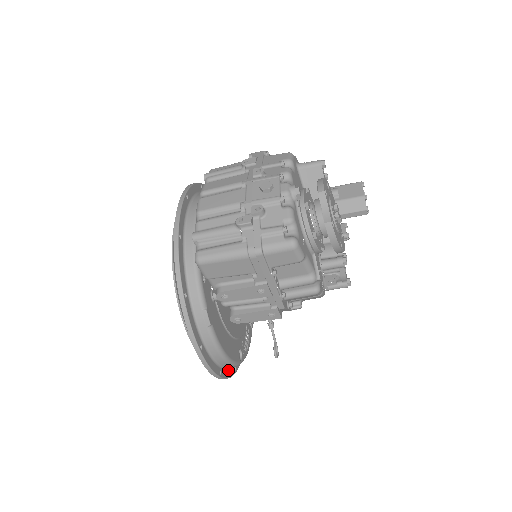
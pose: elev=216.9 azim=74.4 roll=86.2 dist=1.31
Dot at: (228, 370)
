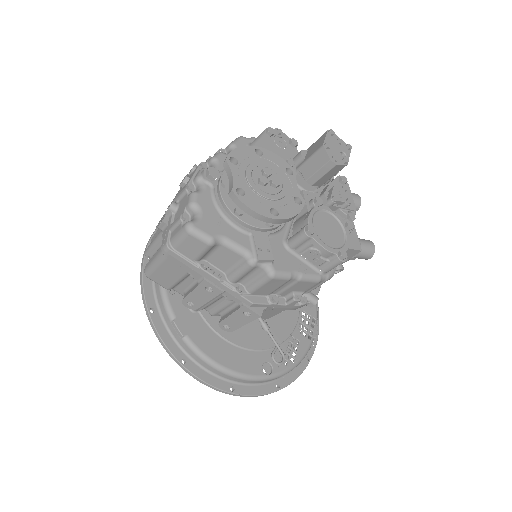
Dot at: (256, 387)
